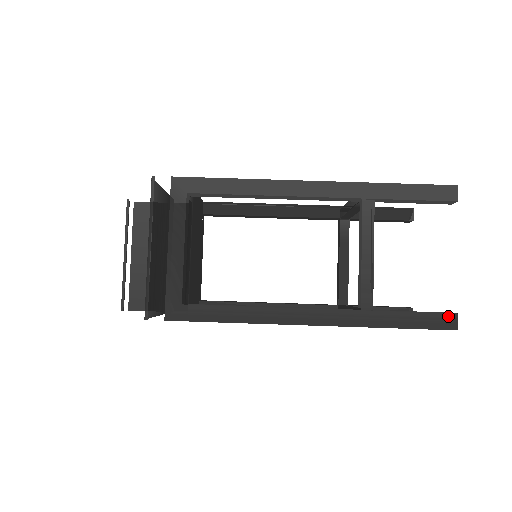
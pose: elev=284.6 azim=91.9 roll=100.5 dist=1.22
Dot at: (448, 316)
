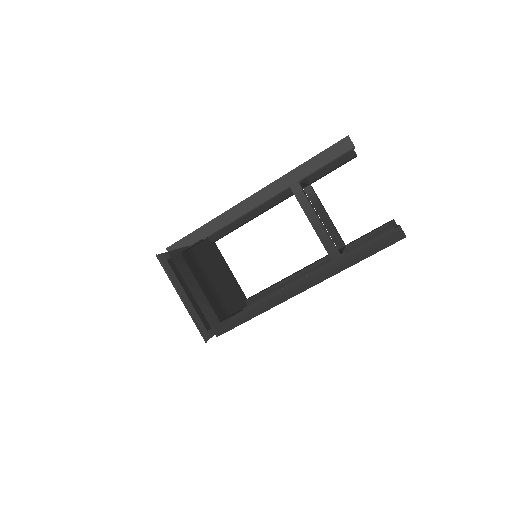
Dot at: (394, 231)
